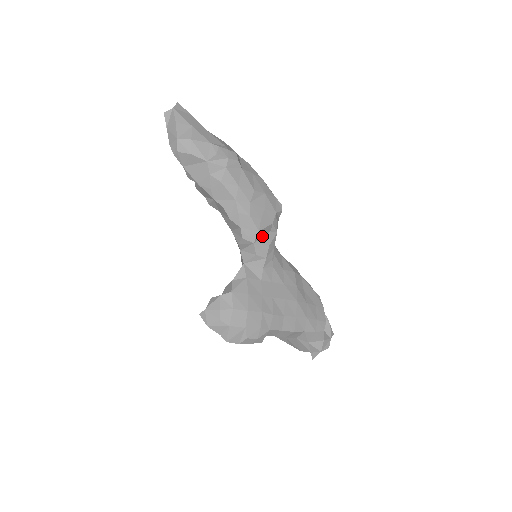
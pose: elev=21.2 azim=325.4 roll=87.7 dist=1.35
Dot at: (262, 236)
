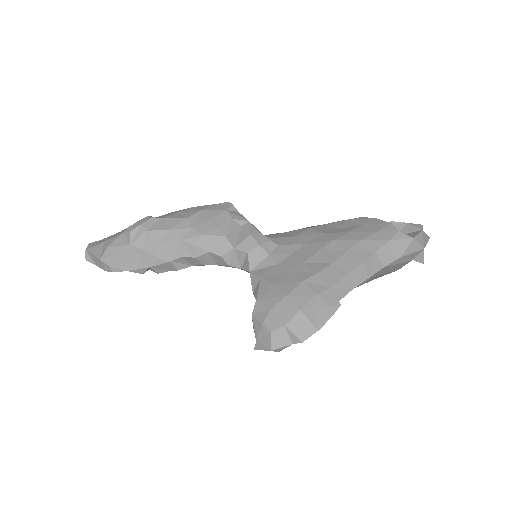
Dot at: (236, 237)
